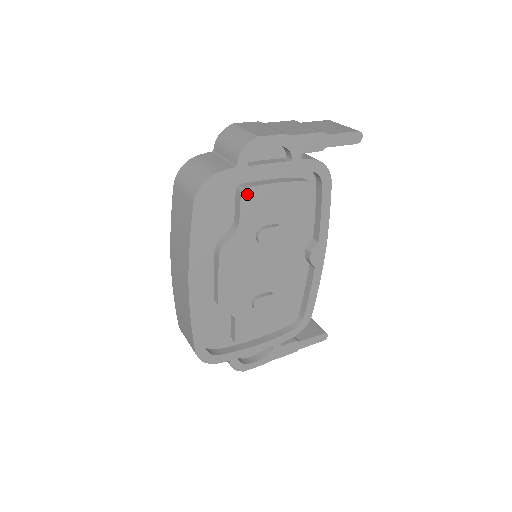
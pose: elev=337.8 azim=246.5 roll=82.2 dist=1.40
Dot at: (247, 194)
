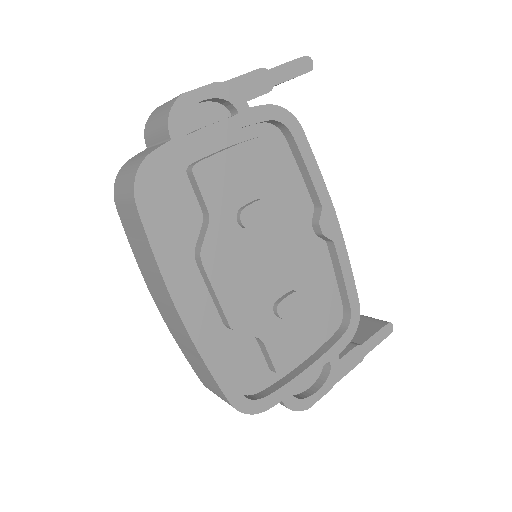
Dot at: (201, 171)
